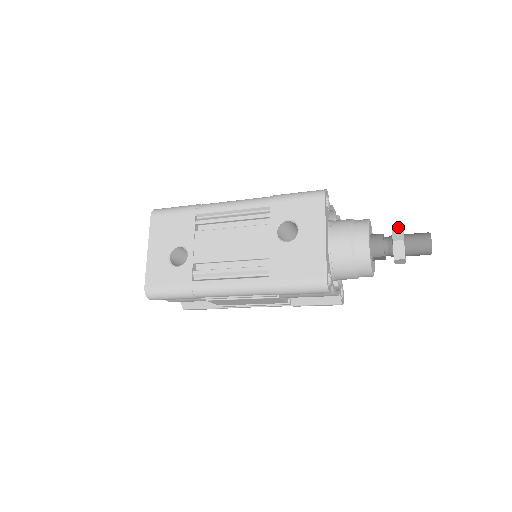
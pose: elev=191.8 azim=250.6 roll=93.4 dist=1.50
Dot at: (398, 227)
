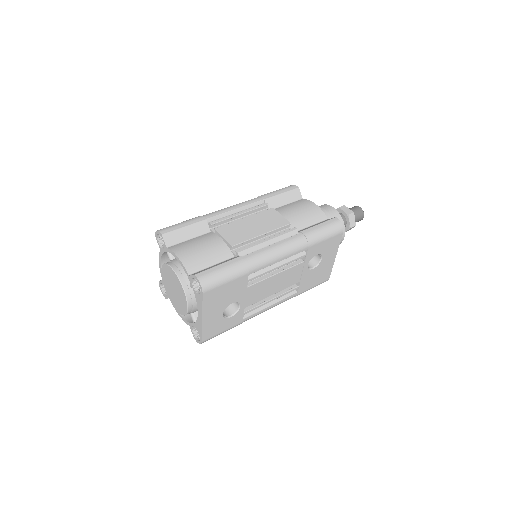
Dot at: (352, 214)
